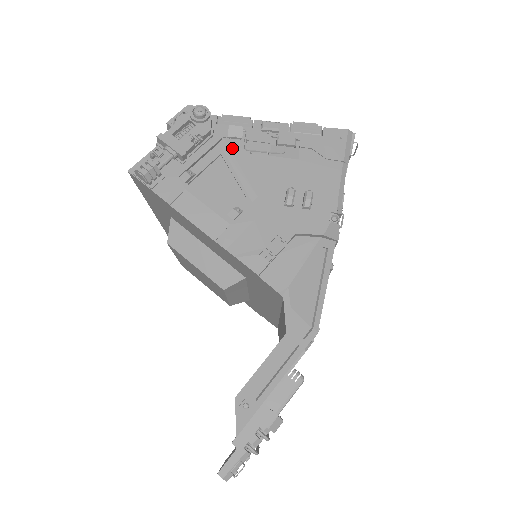
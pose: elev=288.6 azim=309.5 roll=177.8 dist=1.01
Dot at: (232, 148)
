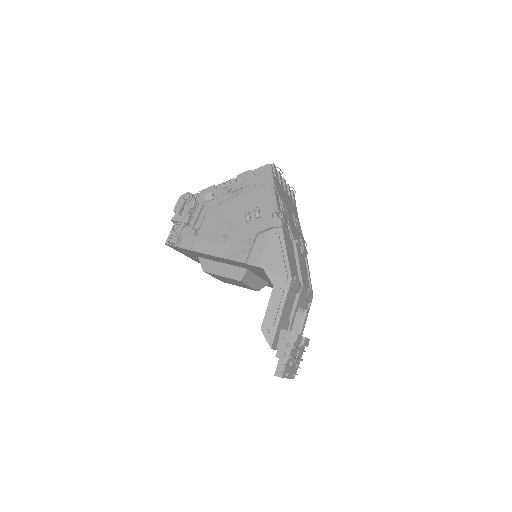
Dot at: (210, 206)
